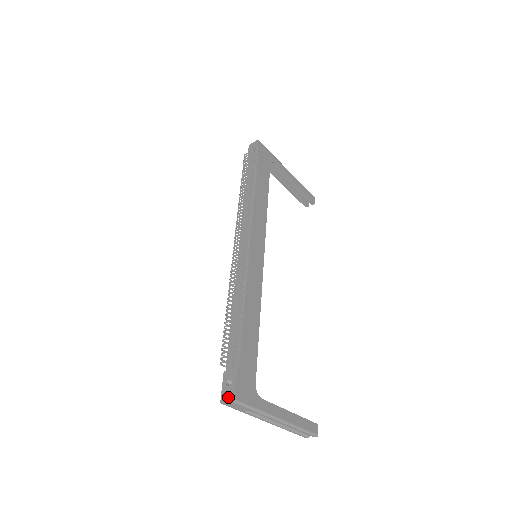
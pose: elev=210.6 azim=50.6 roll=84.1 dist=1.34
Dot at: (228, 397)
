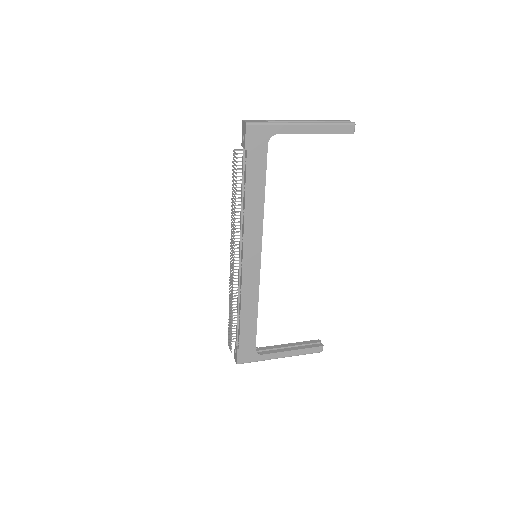
Dot at: (235, 359)
